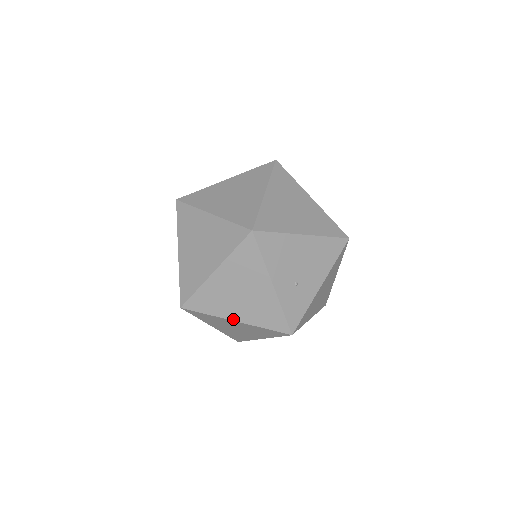
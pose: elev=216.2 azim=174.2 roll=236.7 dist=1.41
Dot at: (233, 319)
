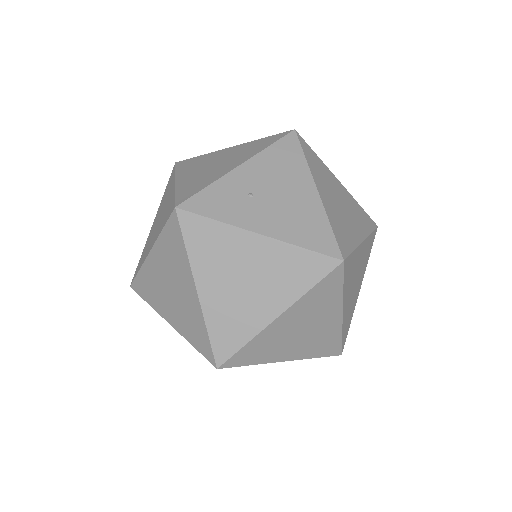
Dot at: (178, 179)
